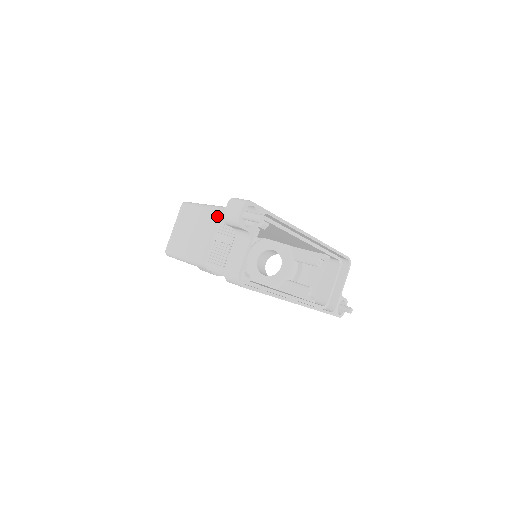
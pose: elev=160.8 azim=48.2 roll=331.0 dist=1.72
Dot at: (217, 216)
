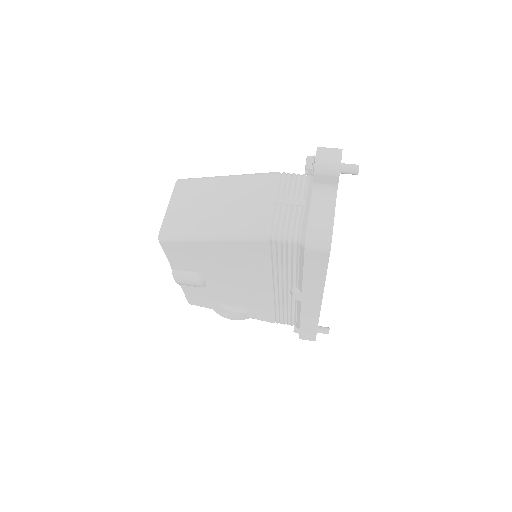
Dot at: (268, 179)
